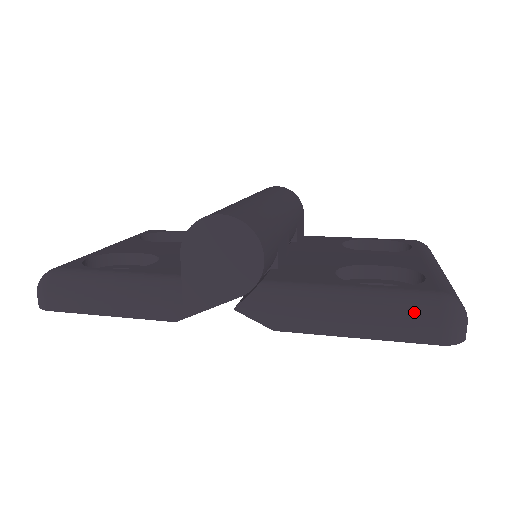
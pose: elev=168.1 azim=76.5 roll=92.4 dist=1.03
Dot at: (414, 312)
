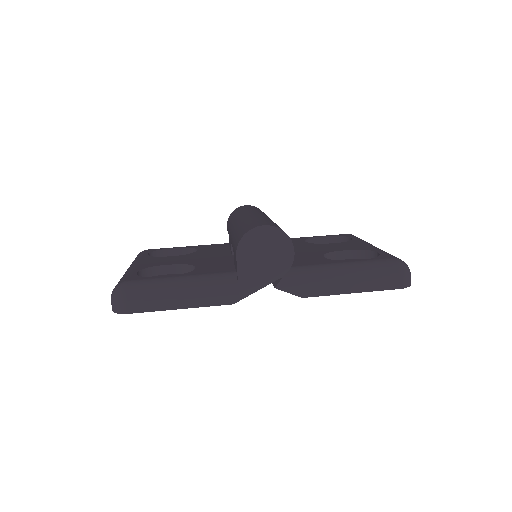
Dot at: (384, 271)
